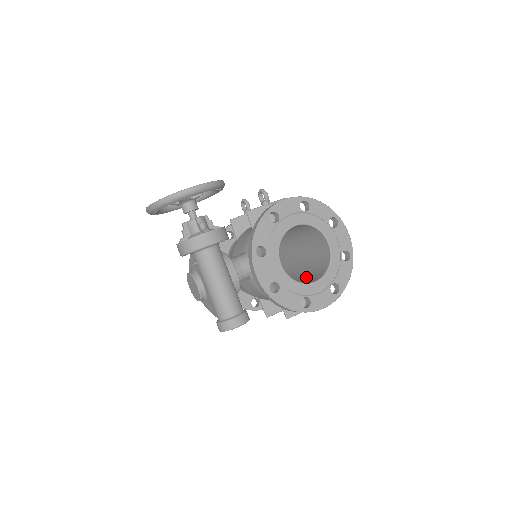
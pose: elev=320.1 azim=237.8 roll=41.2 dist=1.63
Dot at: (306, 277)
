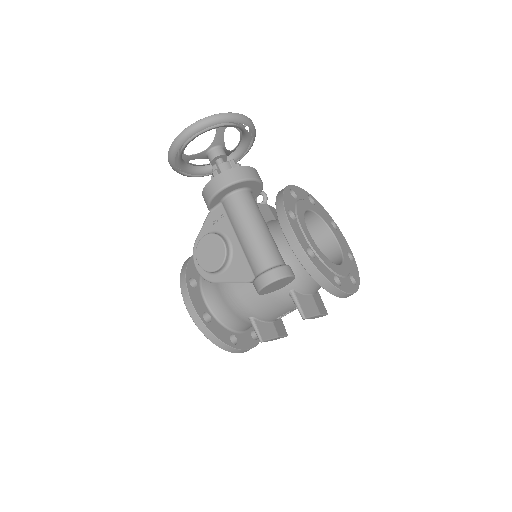
Dot at: occluded
